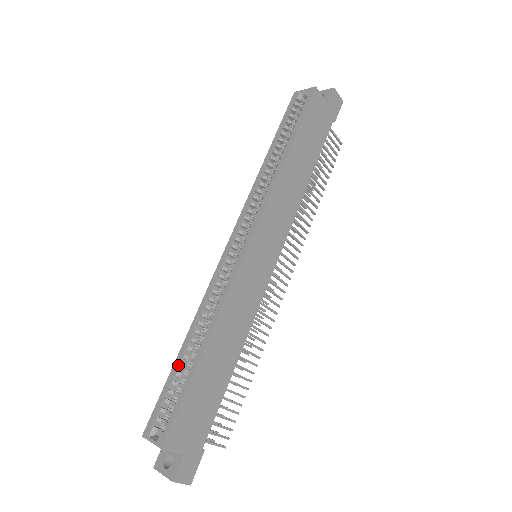
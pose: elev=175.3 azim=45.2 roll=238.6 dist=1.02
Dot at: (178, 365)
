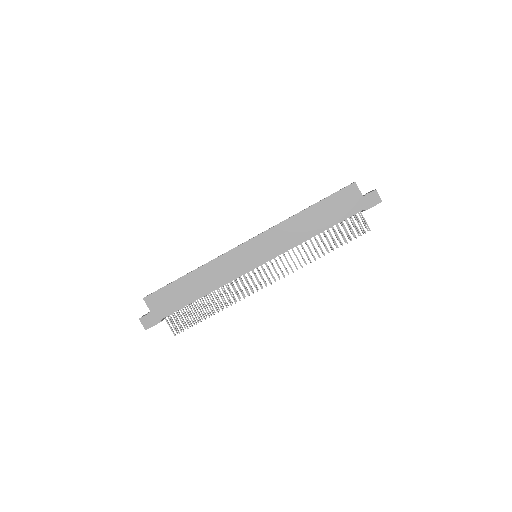
Dot at: occluded
